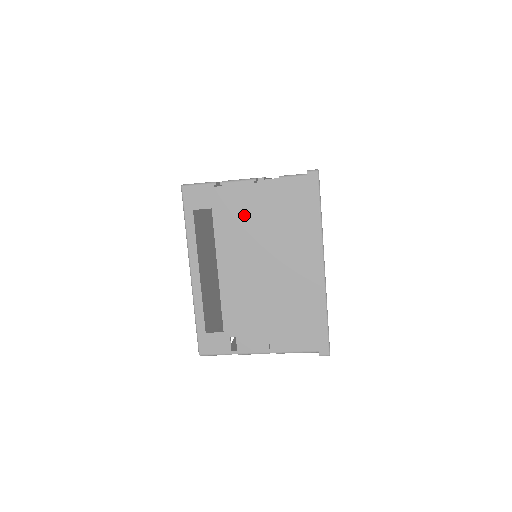
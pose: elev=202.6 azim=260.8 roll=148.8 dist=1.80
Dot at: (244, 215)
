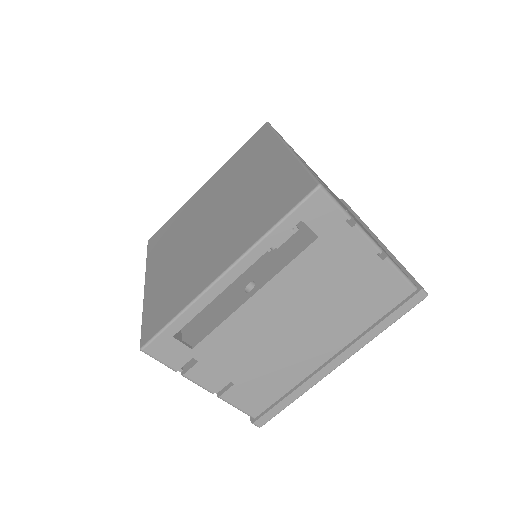
Dot at: occluded
